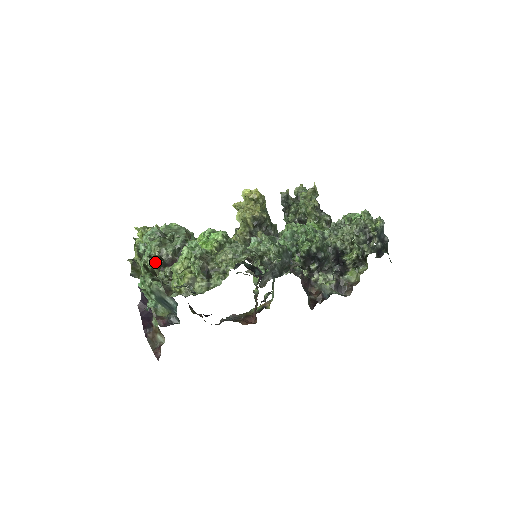
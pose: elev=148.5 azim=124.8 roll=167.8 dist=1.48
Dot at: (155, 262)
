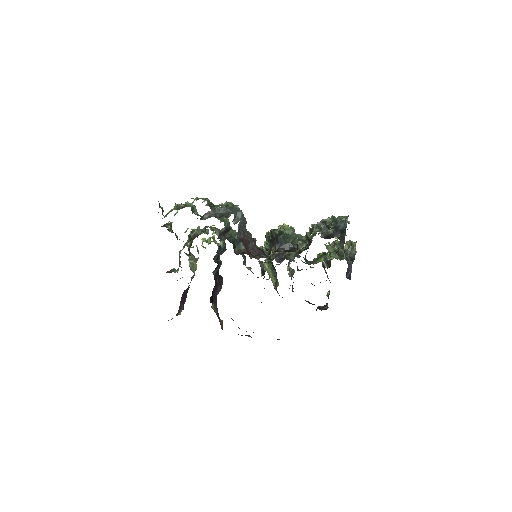
Dot at: (189, 239)
